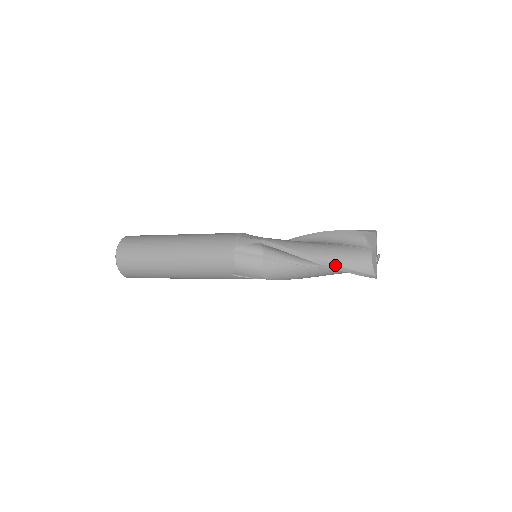
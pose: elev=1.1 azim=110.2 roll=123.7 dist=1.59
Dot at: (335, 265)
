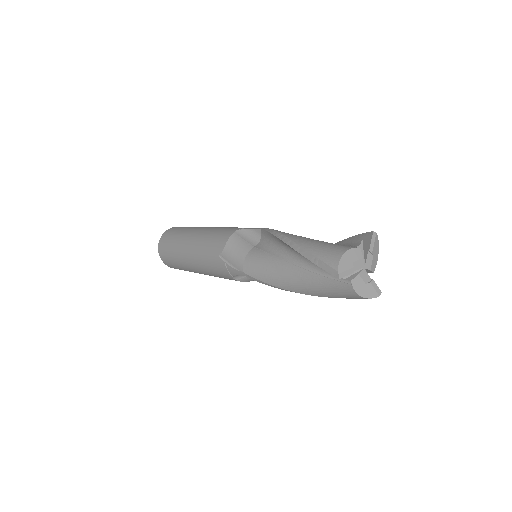
Dot at: (303, 248)
